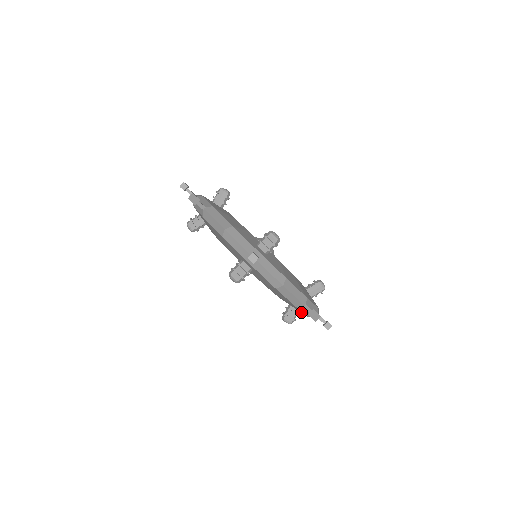
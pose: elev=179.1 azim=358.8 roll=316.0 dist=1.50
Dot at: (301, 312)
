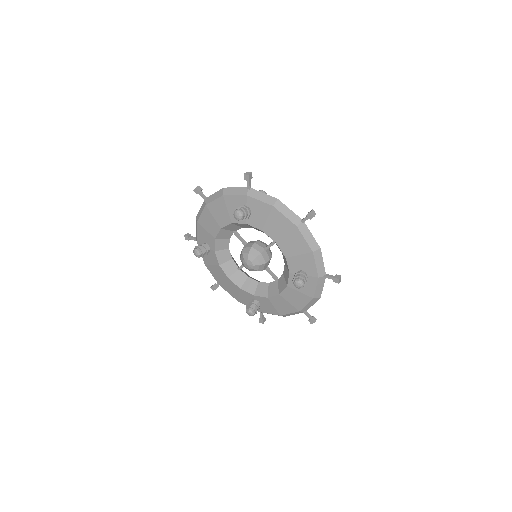
Dot at: (305, 252)
